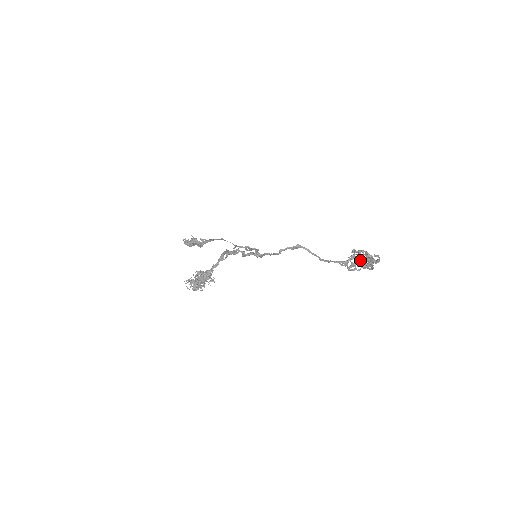
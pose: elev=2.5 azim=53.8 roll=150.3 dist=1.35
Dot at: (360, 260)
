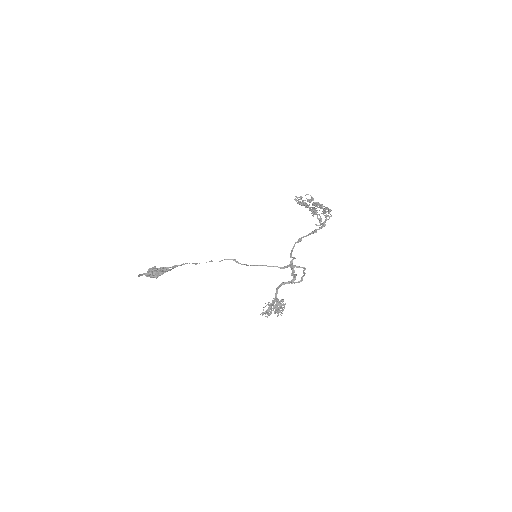
Dot at: occluded
